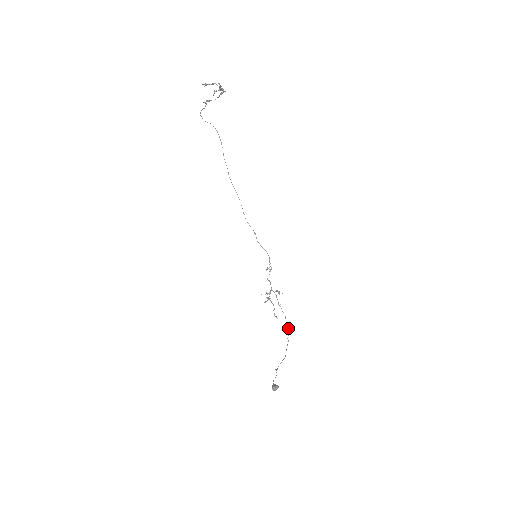
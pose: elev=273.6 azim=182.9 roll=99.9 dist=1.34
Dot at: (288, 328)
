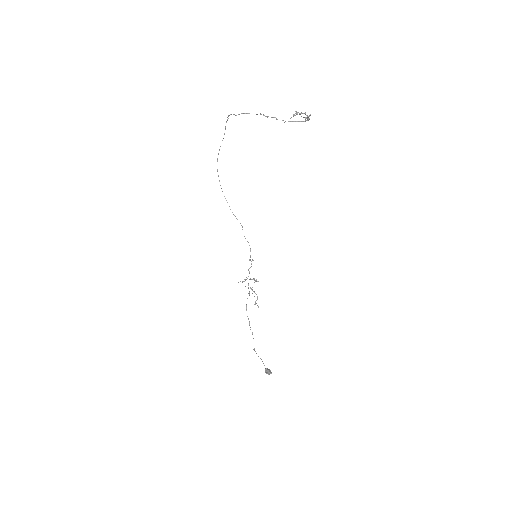
Dot at: (246, 305)
